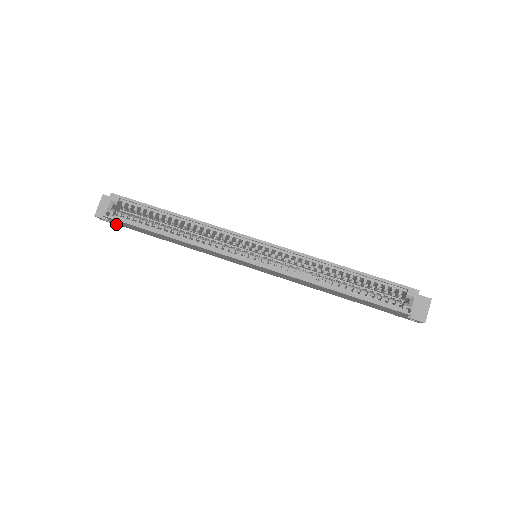
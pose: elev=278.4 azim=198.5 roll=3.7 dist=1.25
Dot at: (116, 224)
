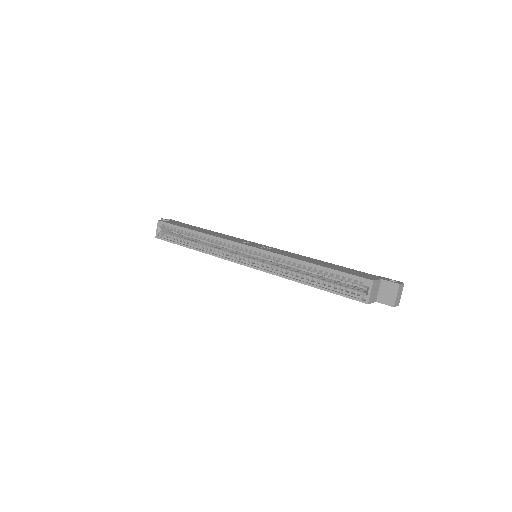
Dot at: occluded
